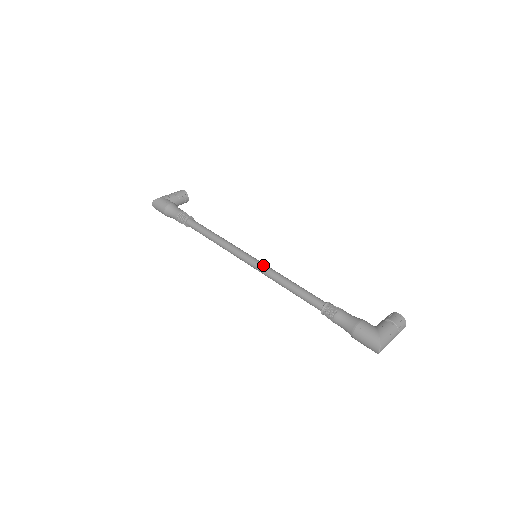
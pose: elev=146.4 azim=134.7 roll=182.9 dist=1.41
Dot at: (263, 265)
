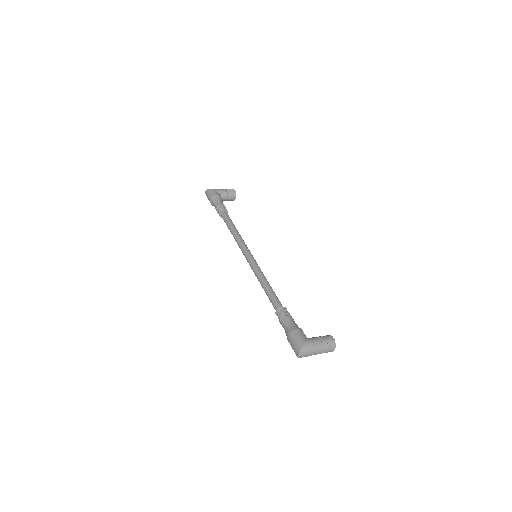
Dot at: (255, 263)
